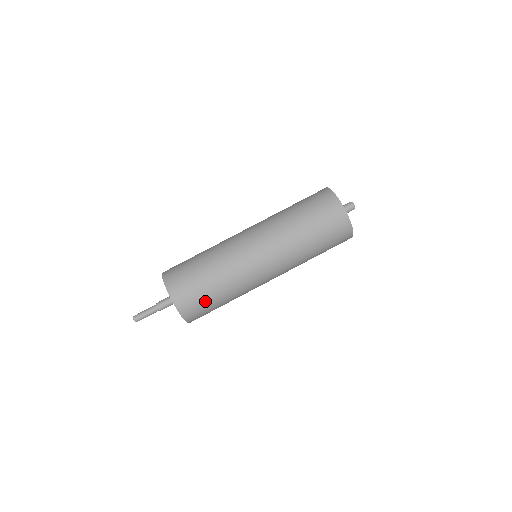
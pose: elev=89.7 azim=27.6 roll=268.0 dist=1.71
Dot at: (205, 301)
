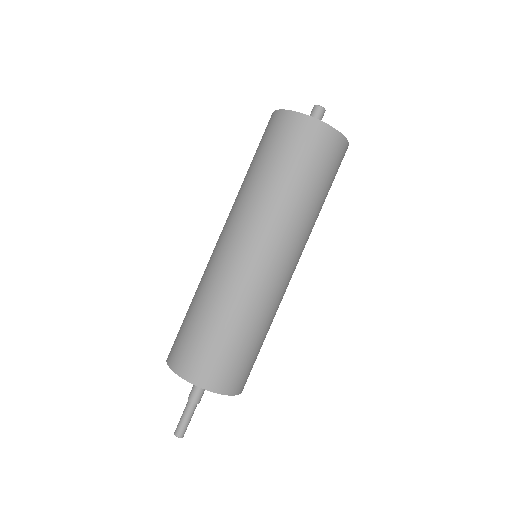
Dot at: (222, 351)
